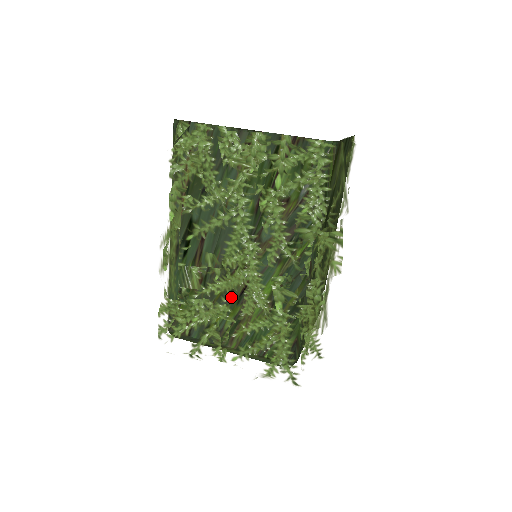
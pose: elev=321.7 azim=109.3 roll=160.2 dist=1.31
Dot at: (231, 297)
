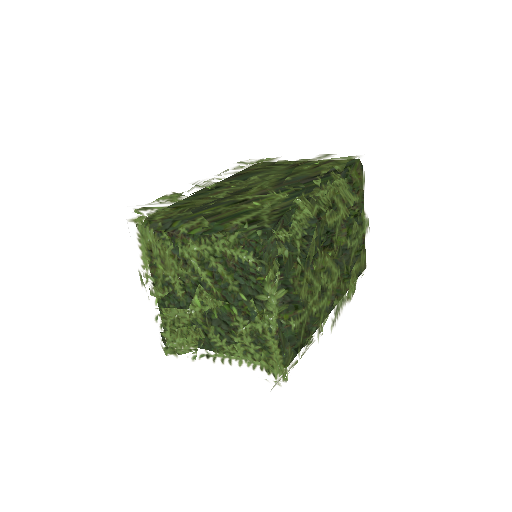
Dot at: (239, 191)
